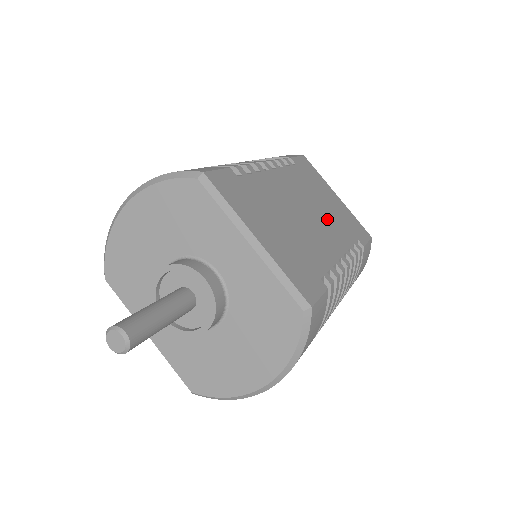
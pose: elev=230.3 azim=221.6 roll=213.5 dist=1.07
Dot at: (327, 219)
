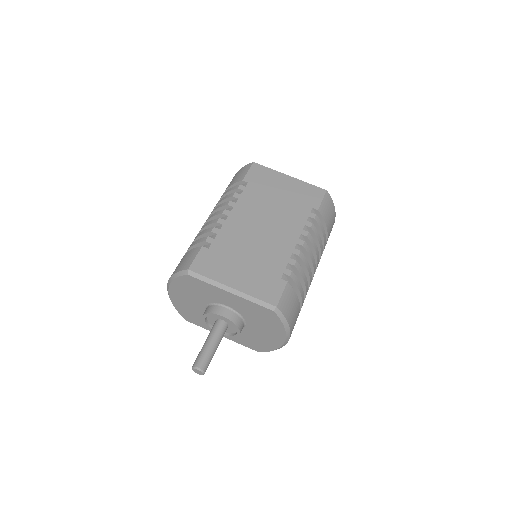
Dot at: (282, 215)
